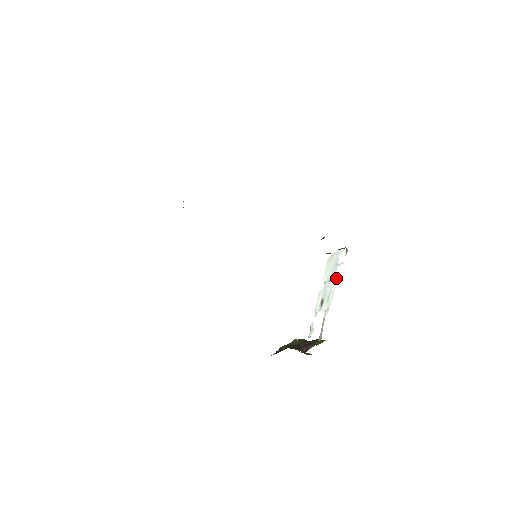
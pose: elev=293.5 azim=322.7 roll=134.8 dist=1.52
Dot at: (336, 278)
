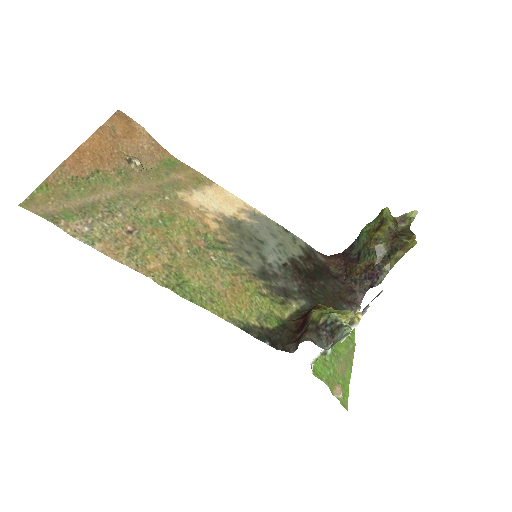
Dot at: occluded
